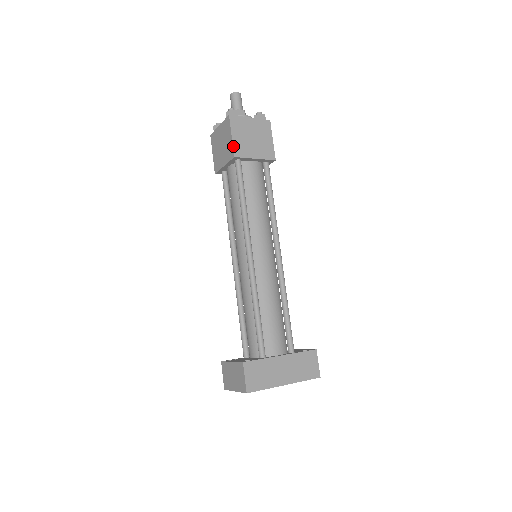
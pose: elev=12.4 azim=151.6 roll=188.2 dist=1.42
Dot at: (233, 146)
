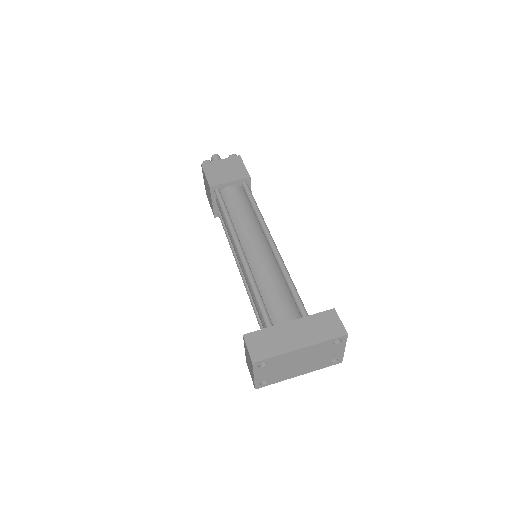
Dot at: (207, 181)
